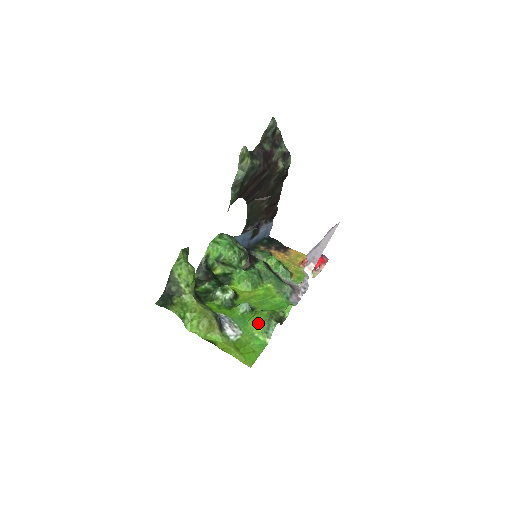
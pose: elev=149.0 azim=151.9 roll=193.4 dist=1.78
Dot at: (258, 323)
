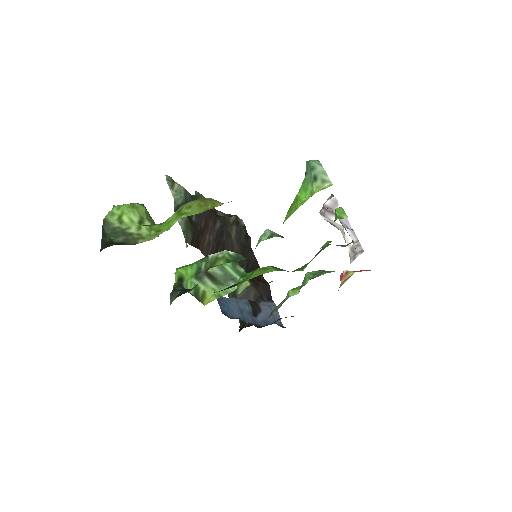
Dot at: (296, 199)
